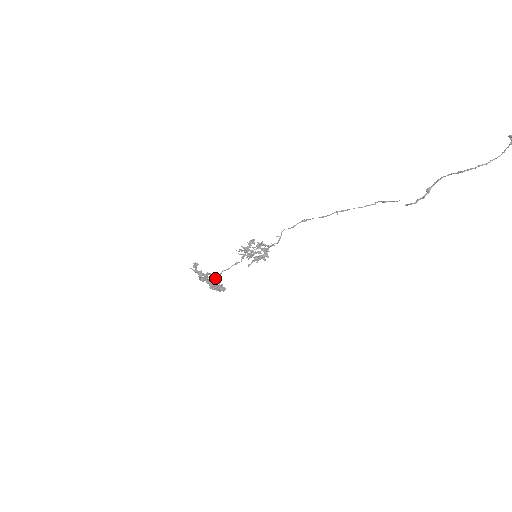
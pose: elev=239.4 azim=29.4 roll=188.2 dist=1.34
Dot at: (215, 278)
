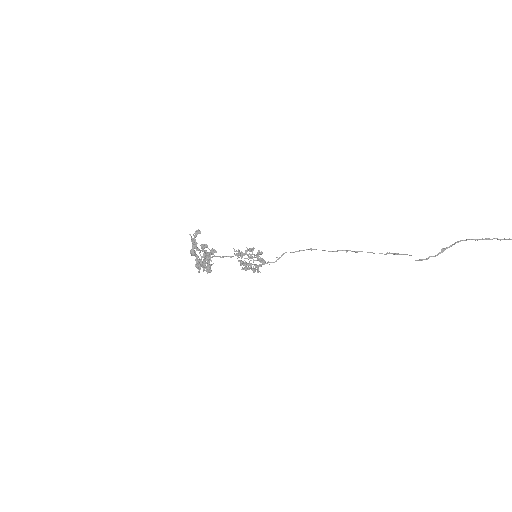
Dot at: (211, 252)
